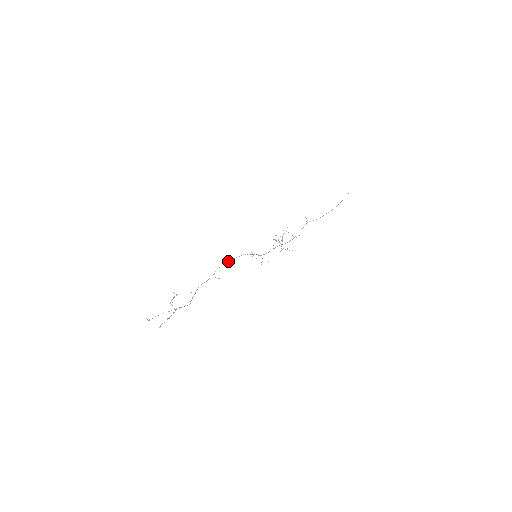
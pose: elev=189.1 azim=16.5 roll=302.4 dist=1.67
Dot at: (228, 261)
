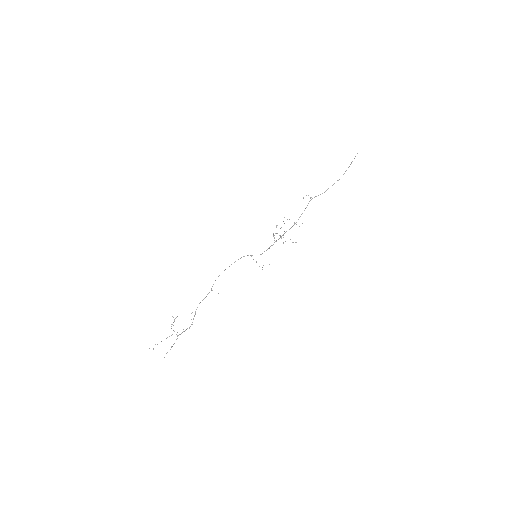
Dot at: occluded
